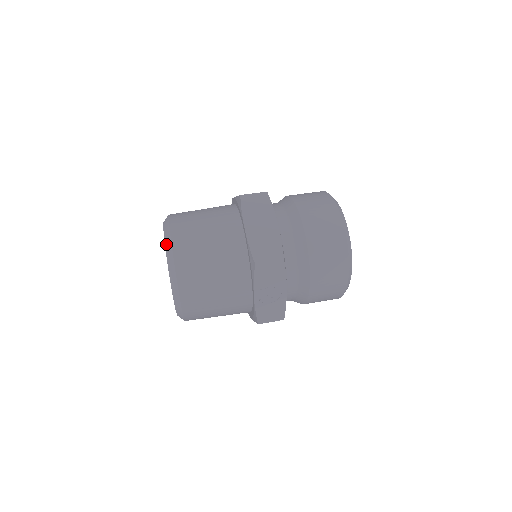
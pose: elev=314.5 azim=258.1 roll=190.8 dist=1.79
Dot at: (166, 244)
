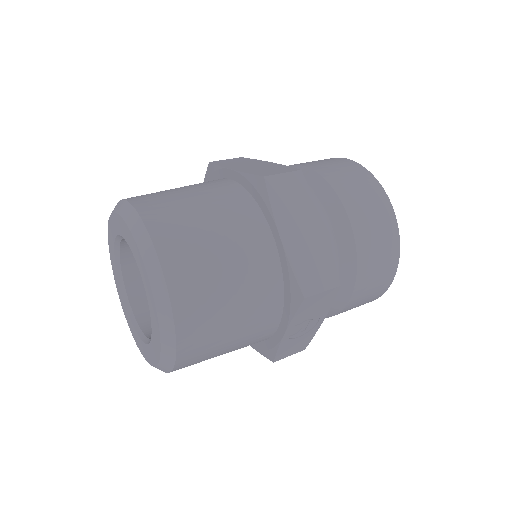
Dot at: (149, 269)
